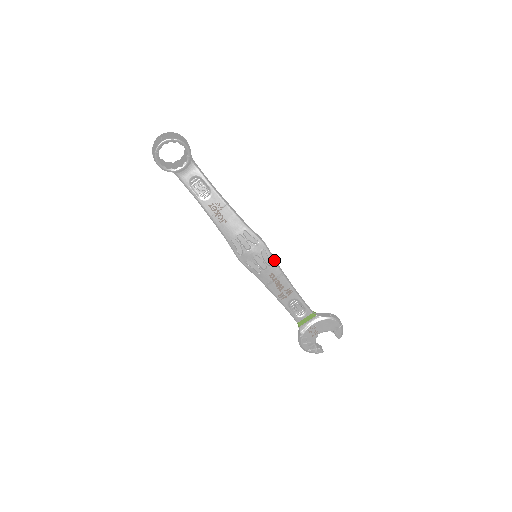
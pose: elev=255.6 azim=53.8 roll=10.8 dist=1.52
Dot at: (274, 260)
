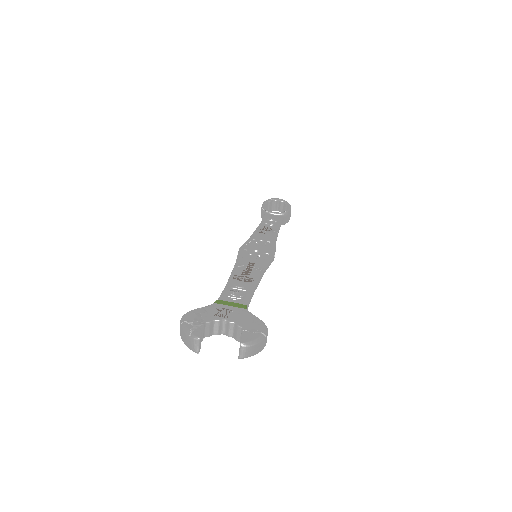
Dot at: (268, 262)
